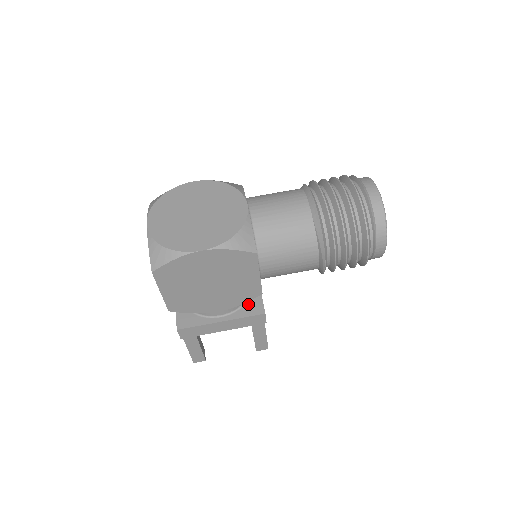
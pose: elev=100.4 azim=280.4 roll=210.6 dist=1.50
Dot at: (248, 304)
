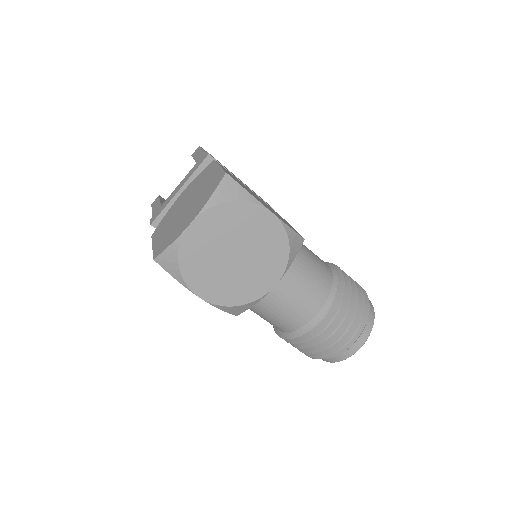
Dot at: occluded
